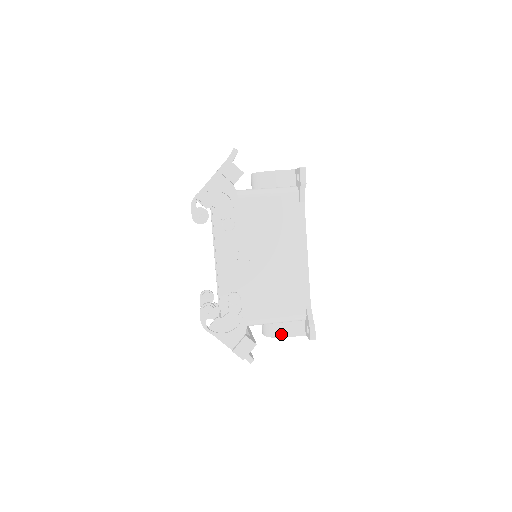
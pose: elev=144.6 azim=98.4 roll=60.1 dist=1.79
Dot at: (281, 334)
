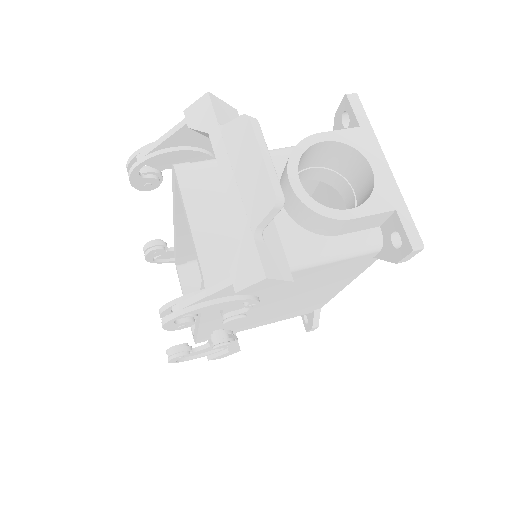
Dot at: occluded
